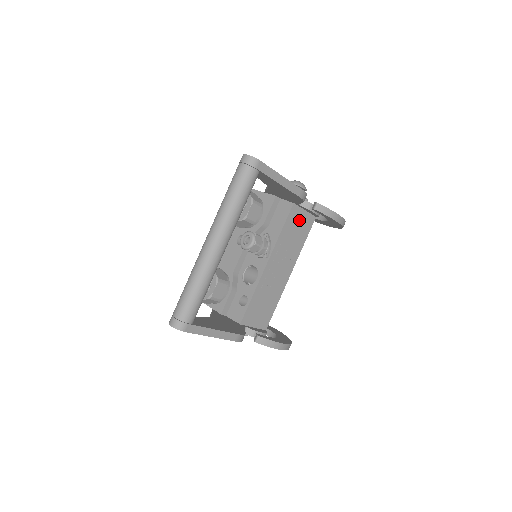
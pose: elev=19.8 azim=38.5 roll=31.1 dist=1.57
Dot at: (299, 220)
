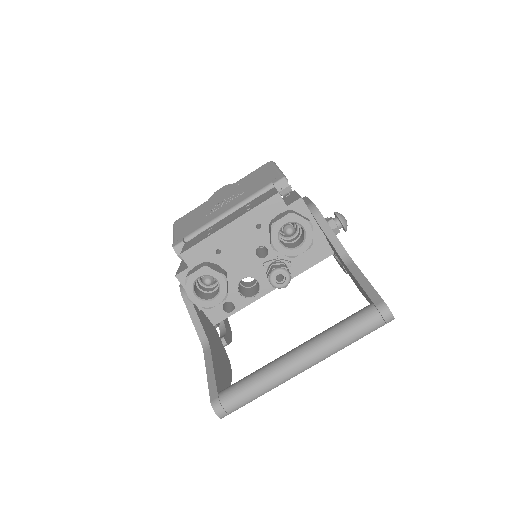
Dot at: occluded
